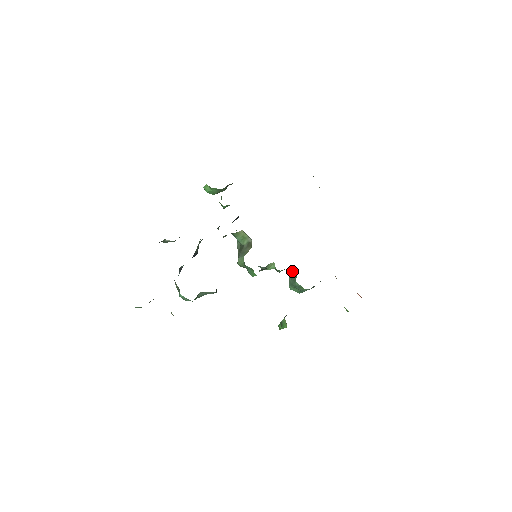
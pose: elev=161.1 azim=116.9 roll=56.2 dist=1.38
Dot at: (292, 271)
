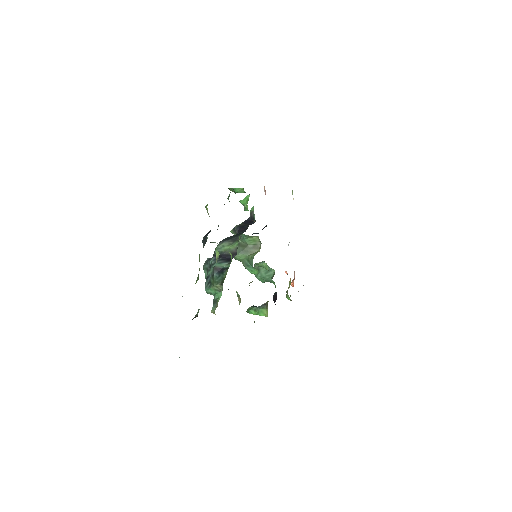
Dot at: occluded
